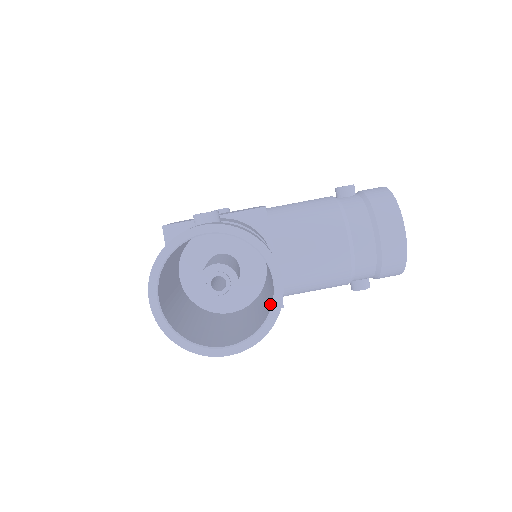
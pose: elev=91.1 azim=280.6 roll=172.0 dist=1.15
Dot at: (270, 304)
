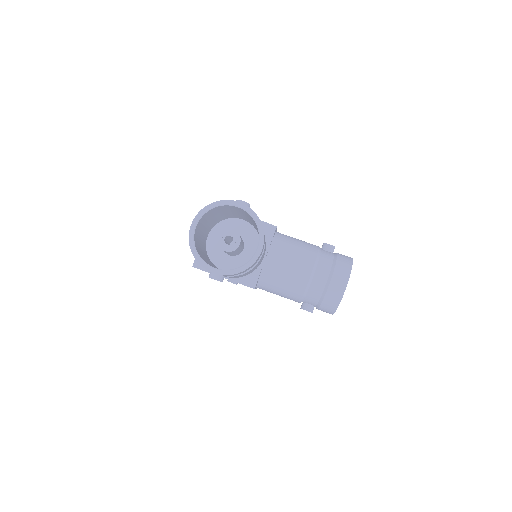
Dot at: occluded
